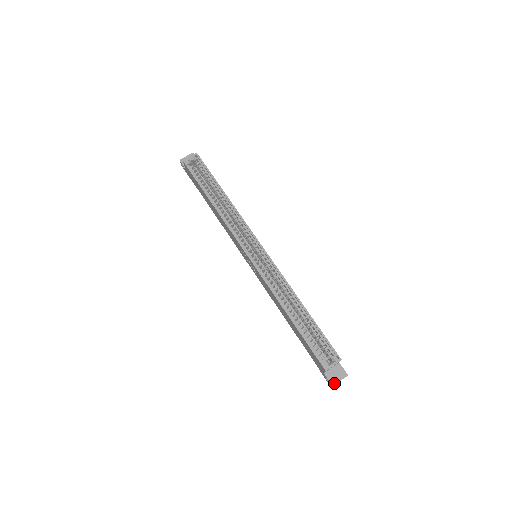
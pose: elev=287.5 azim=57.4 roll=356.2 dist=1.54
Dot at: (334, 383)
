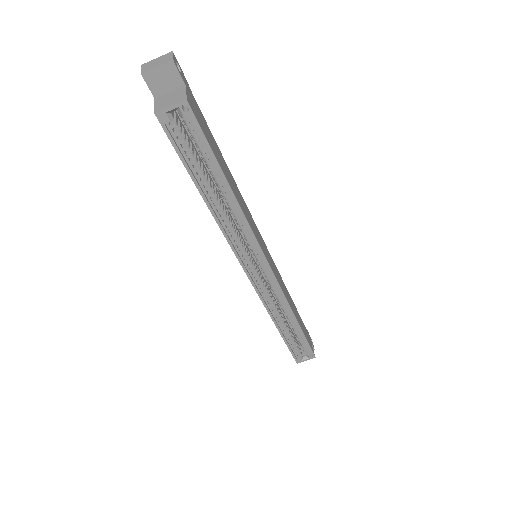
Dot at: occluded
